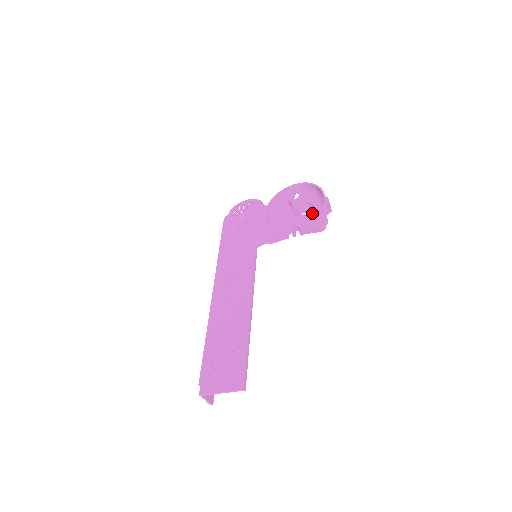
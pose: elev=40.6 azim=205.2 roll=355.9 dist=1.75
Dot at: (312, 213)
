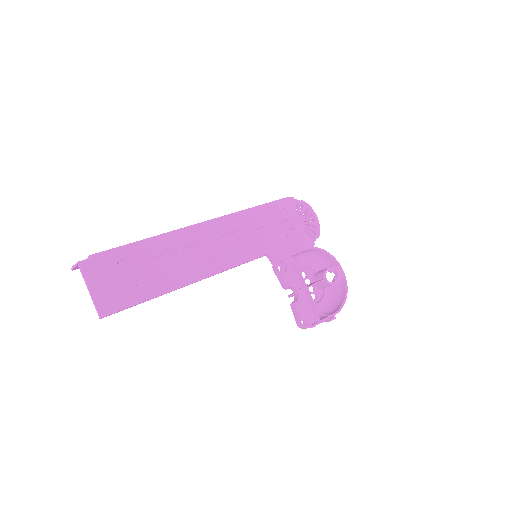
Dot at: (315, 308)
